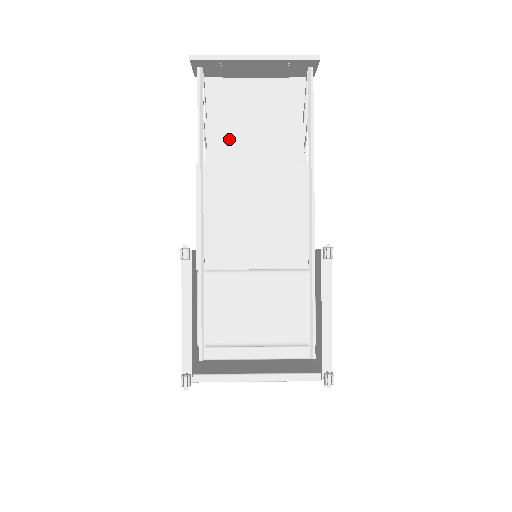
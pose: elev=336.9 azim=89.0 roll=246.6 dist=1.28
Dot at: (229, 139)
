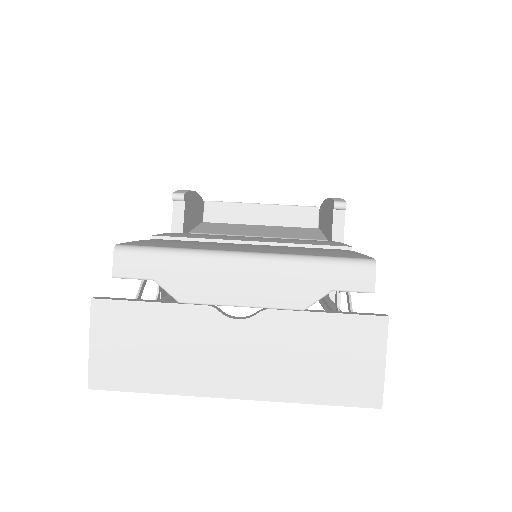
Dot at: occluded
